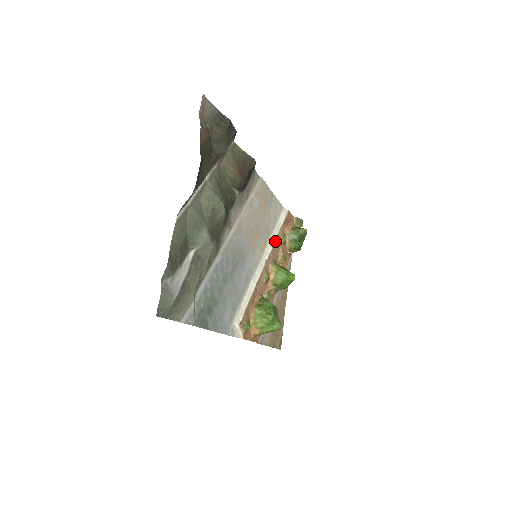
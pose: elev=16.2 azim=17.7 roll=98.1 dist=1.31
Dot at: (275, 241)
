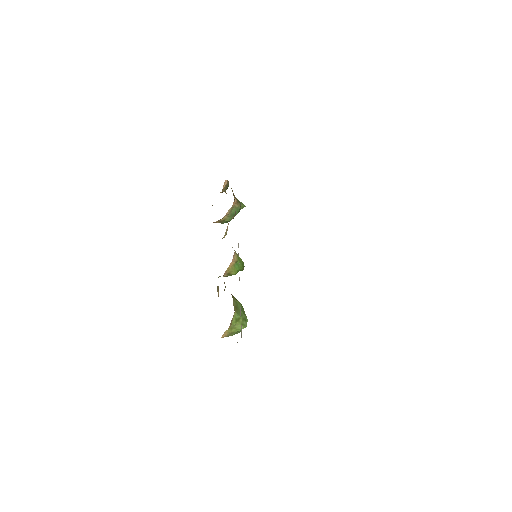
Dot at: occluded
